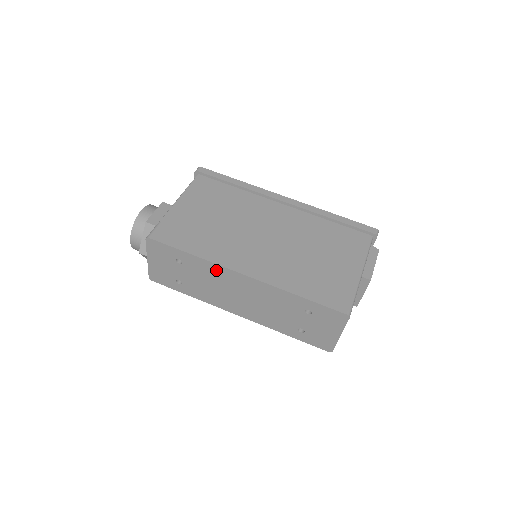
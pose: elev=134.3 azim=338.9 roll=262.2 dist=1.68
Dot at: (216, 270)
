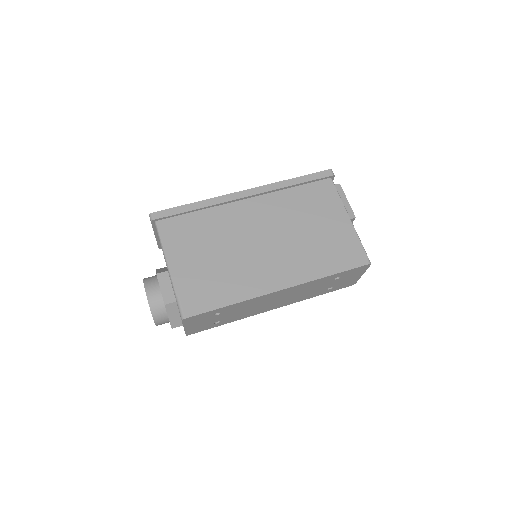
Dot at: (254, 301)
